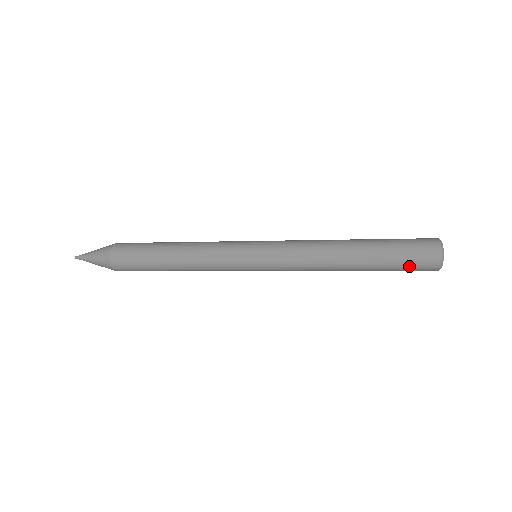
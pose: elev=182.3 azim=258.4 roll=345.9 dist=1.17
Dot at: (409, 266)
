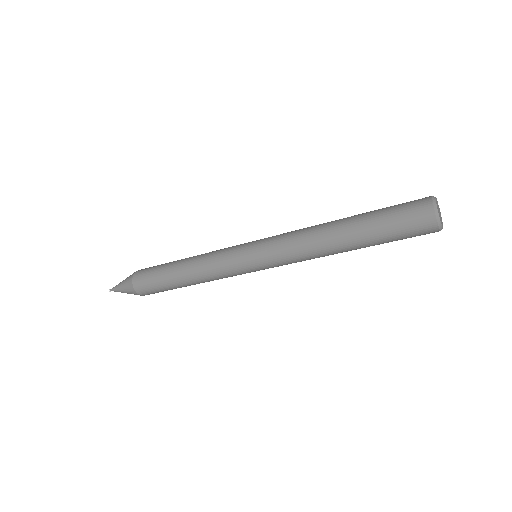
Dot at: (406, 238)
